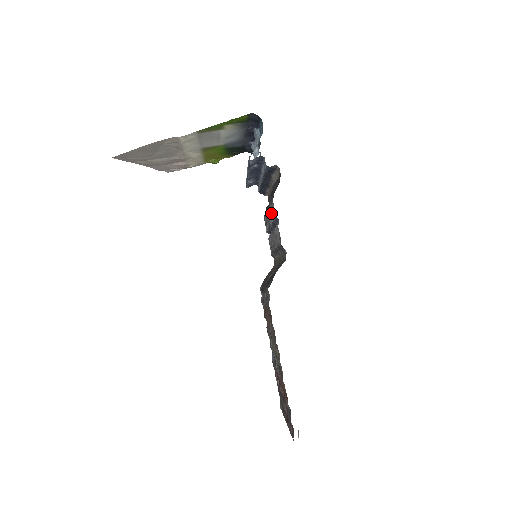
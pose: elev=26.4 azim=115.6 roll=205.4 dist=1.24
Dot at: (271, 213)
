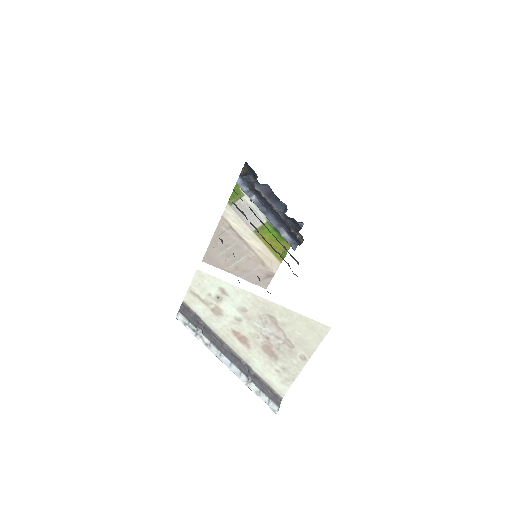
Dot at: occluded
